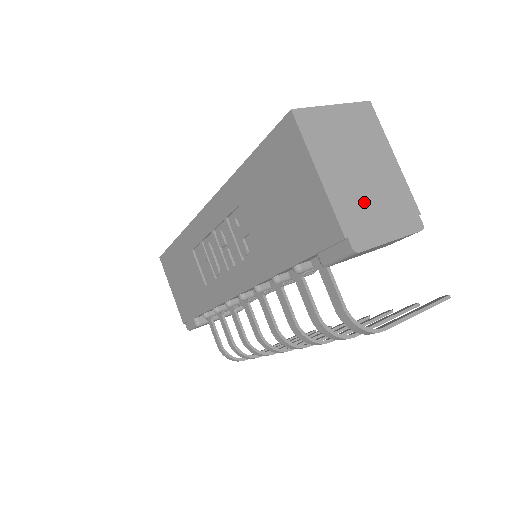
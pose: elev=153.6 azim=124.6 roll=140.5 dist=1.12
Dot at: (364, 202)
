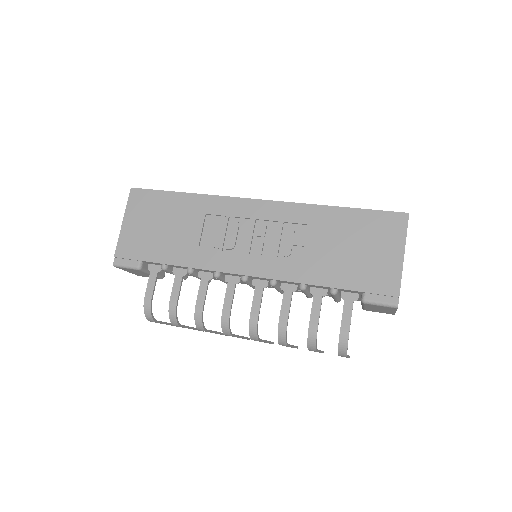
Dot at: occluded
